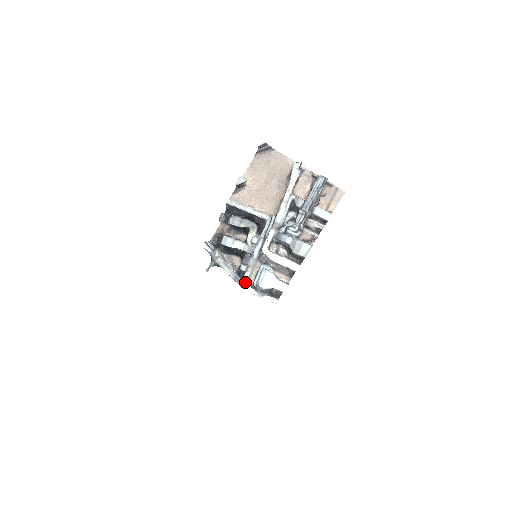
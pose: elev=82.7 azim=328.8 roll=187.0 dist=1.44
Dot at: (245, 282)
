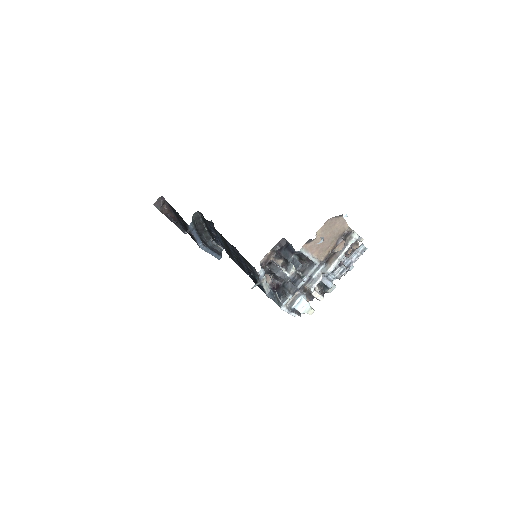
Dot at: (285, 304)
